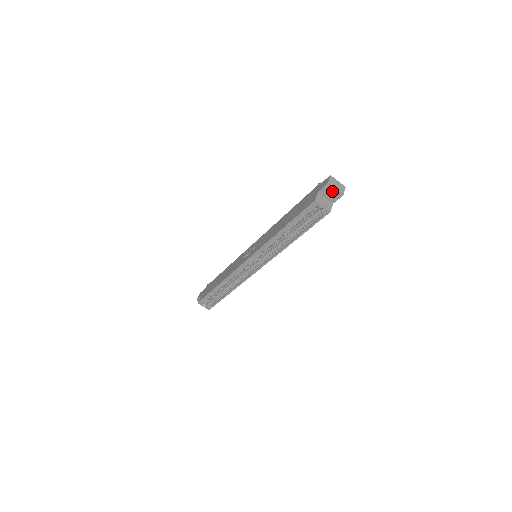
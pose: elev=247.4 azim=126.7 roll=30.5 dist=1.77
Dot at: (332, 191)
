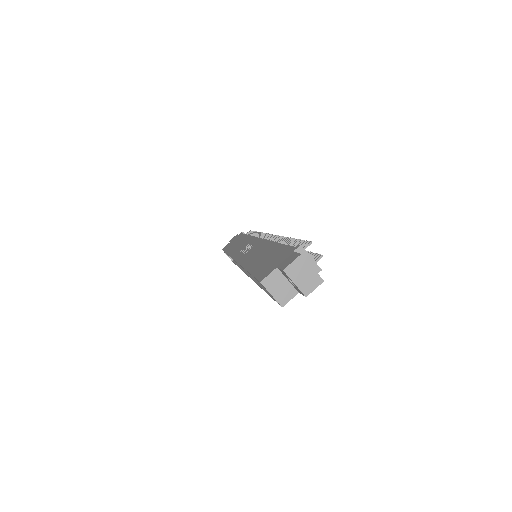
Dot at: occluded
